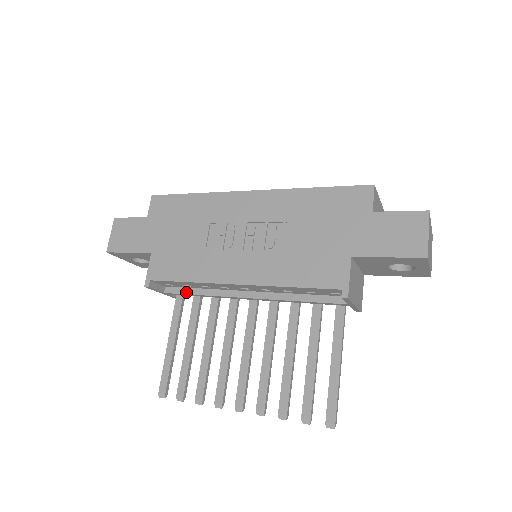
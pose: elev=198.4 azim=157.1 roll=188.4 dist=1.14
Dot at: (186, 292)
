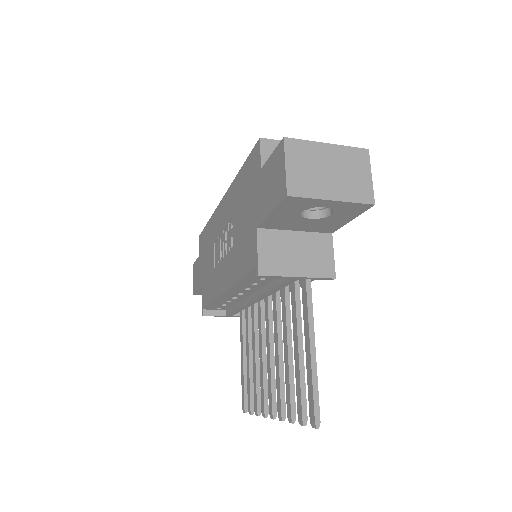
Dot at: (232, 310)
